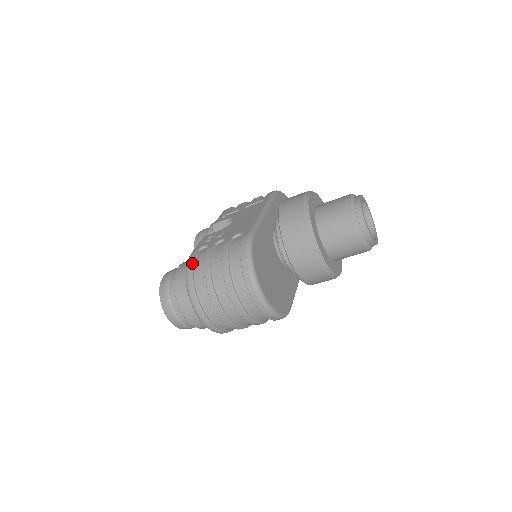
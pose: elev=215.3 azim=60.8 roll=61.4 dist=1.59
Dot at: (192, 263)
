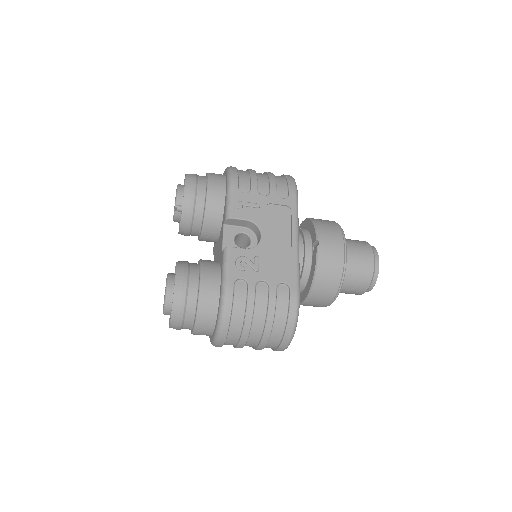
Dot at: (232, 306)
